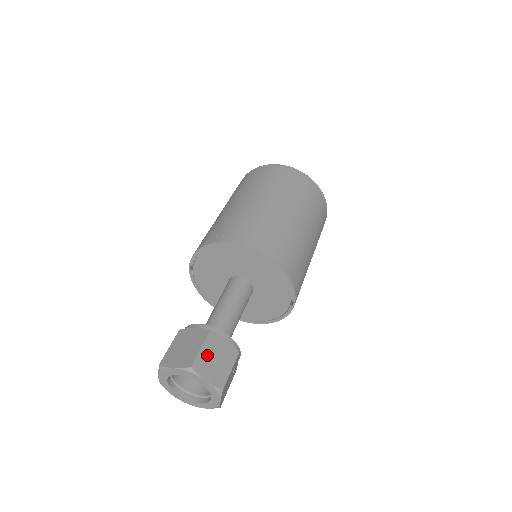
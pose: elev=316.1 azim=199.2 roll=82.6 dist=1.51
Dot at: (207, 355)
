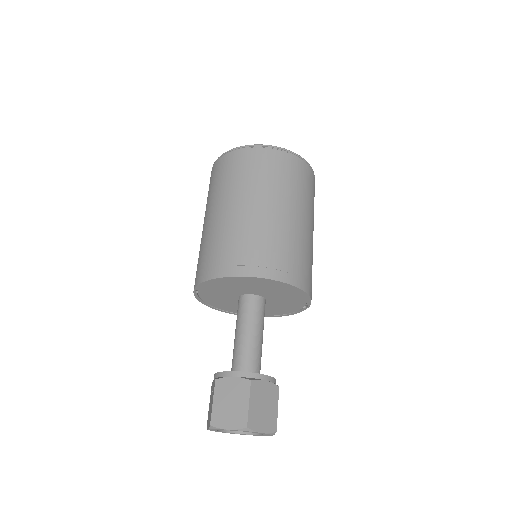
Dot at: (256, 407)
